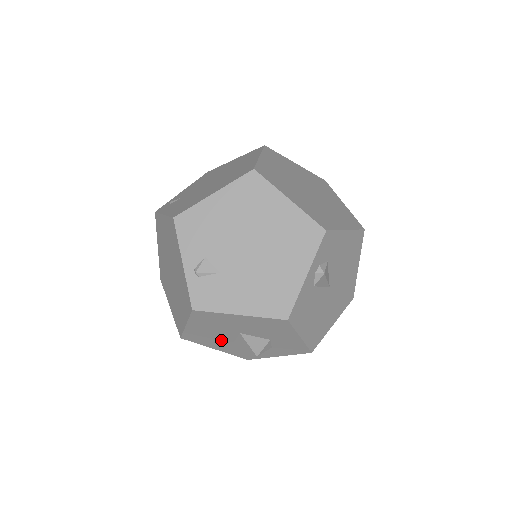
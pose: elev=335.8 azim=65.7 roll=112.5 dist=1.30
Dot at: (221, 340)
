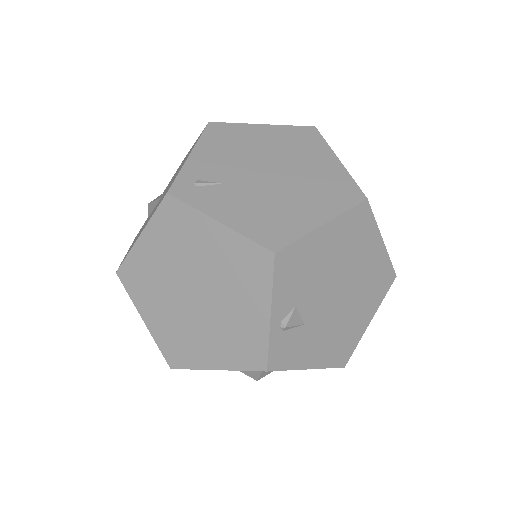
Dot at: occluded
